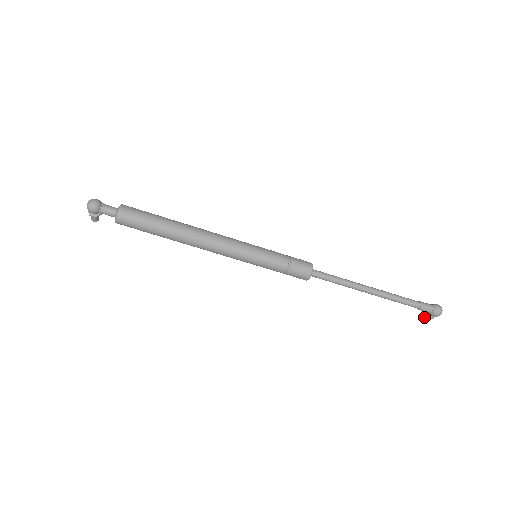
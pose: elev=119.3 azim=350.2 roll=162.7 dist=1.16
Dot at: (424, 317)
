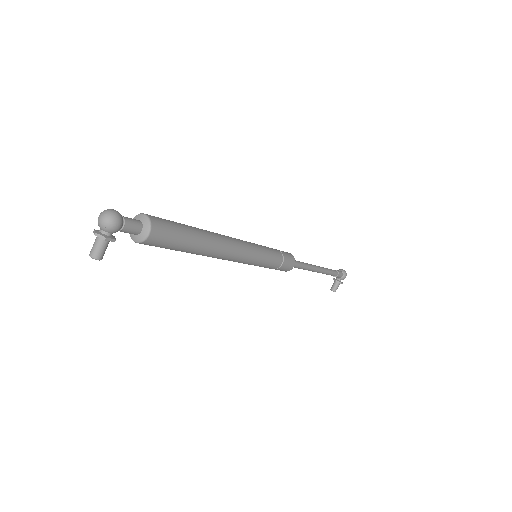
Dot at: (336, 287)
